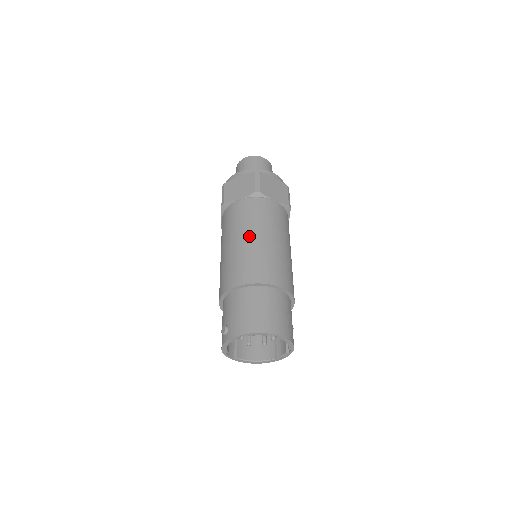
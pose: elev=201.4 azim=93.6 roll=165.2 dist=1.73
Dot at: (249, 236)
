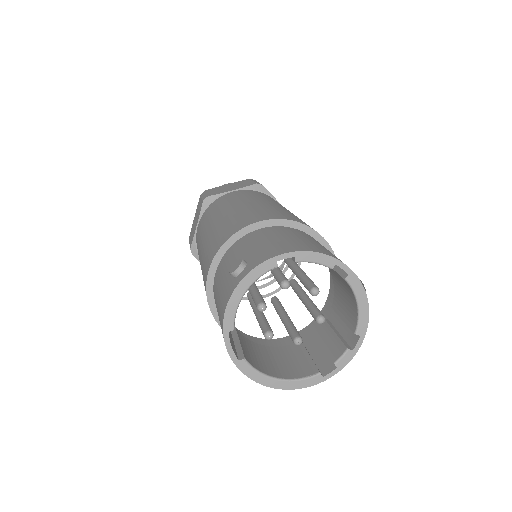
Dot at: (259, 201)
